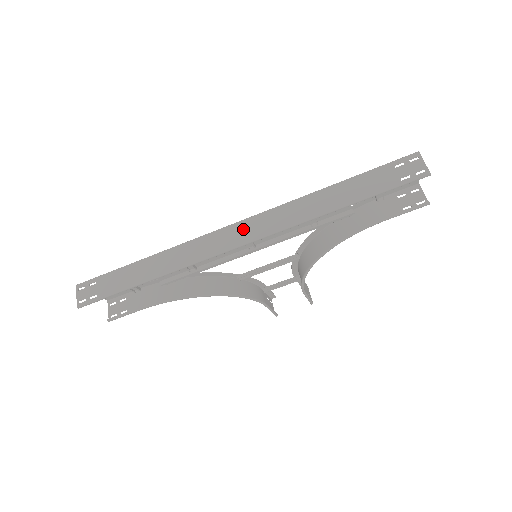
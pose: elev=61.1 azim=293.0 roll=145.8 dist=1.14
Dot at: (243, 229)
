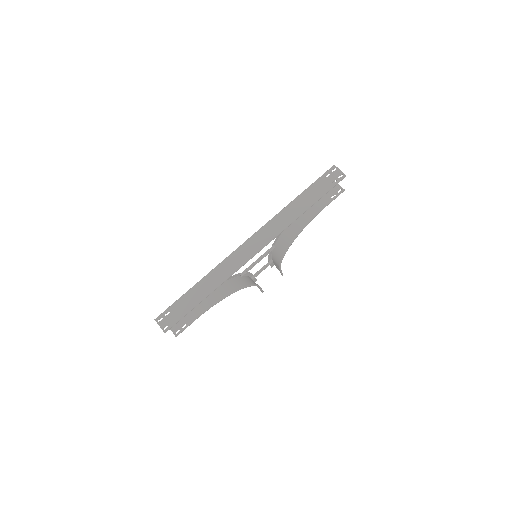
Dot at: (254, 242)
